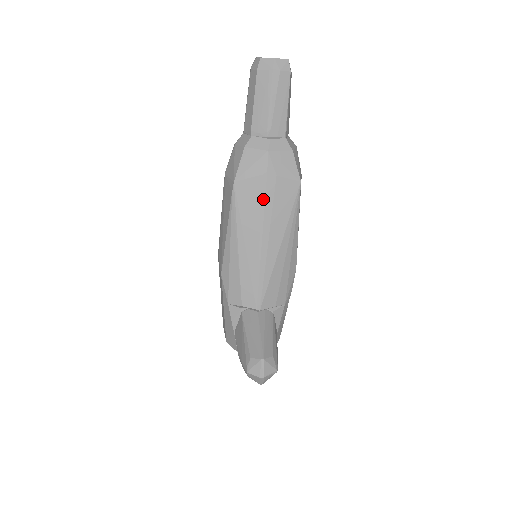
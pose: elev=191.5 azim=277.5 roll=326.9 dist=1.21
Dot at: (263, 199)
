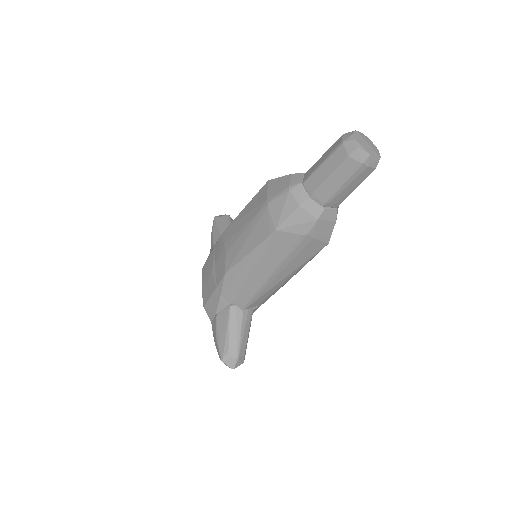
Dot at: (292, 250)
